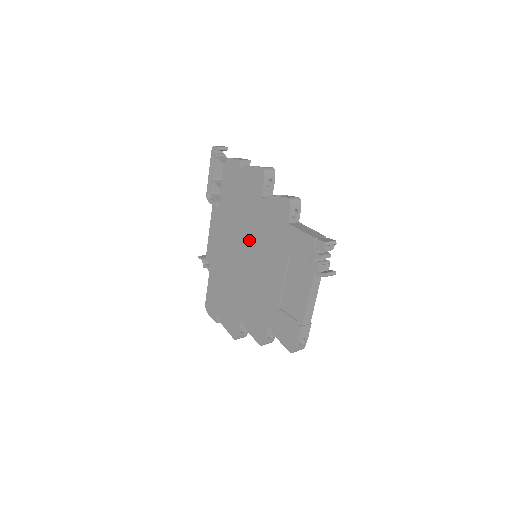
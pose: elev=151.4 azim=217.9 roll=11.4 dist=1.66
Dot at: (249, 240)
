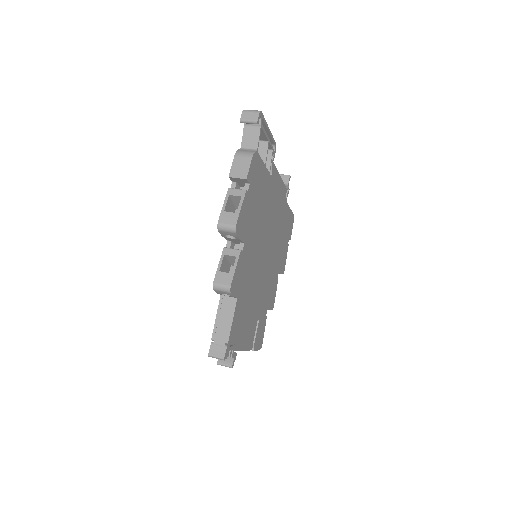
Dot at: occluded
